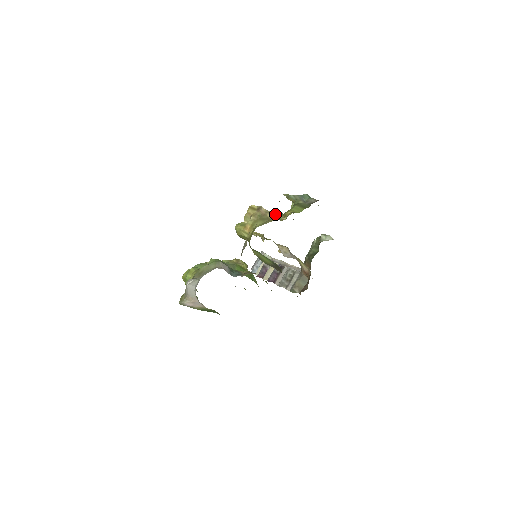
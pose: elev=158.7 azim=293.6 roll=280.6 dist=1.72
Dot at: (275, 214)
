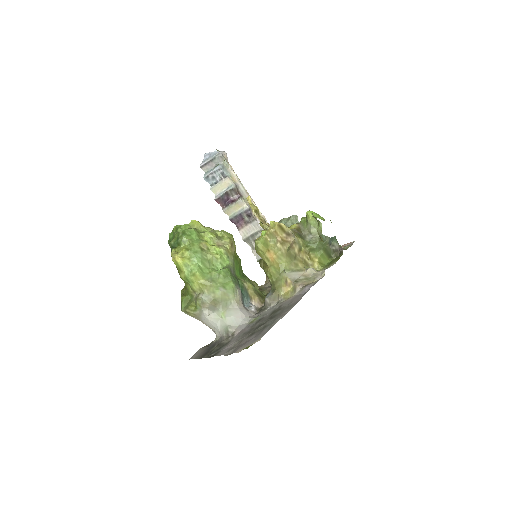
Dot at: (300, 246)
